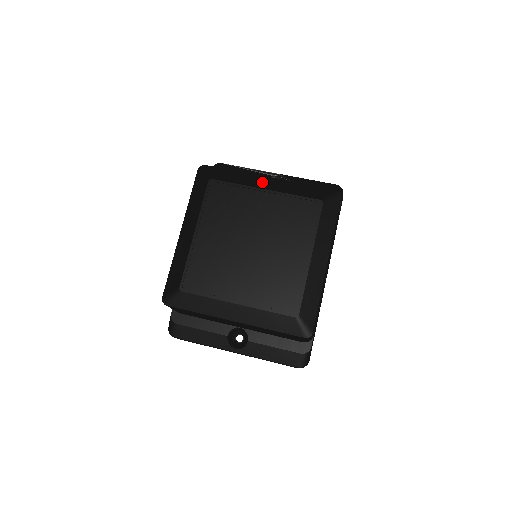
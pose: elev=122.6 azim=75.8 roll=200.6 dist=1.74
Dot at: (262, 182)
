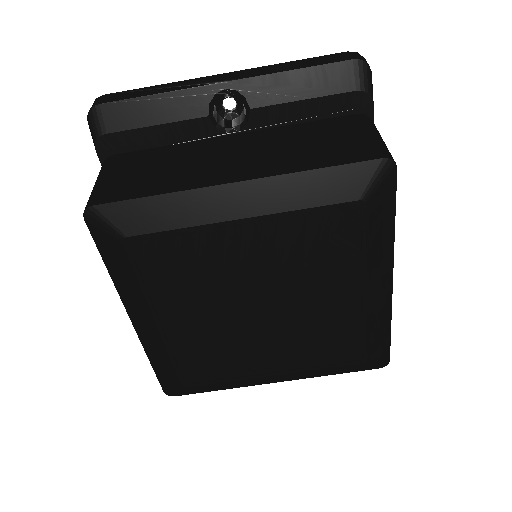
Dot at: (227, 203)
